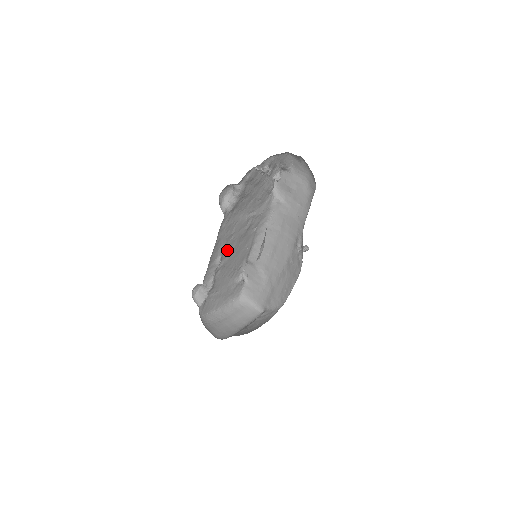
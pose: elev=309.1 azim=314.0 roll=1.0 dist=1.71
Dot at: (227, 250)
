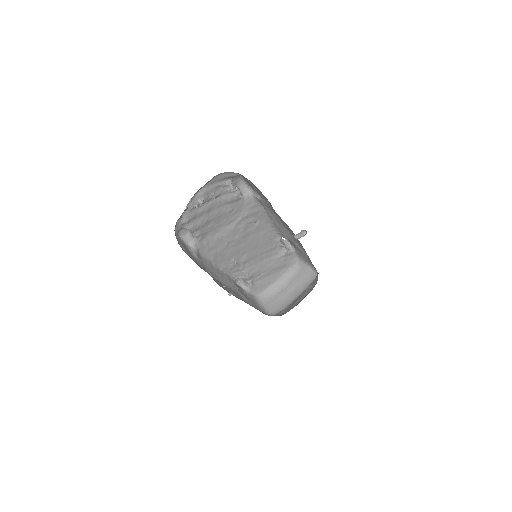
Dot at: (237, 252)
